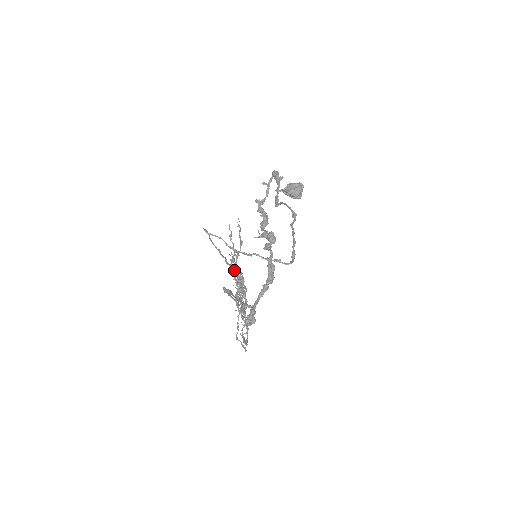
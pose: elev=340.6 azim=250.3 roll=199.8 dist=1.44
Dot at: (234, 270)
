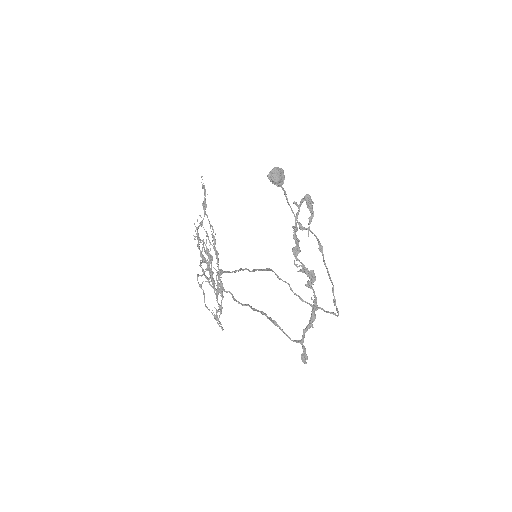
Dot at: occluded
